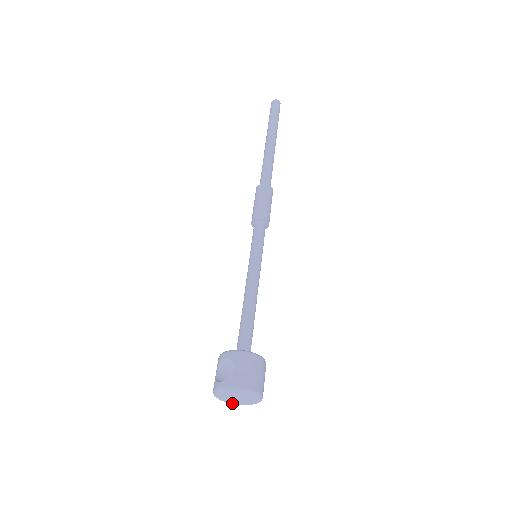
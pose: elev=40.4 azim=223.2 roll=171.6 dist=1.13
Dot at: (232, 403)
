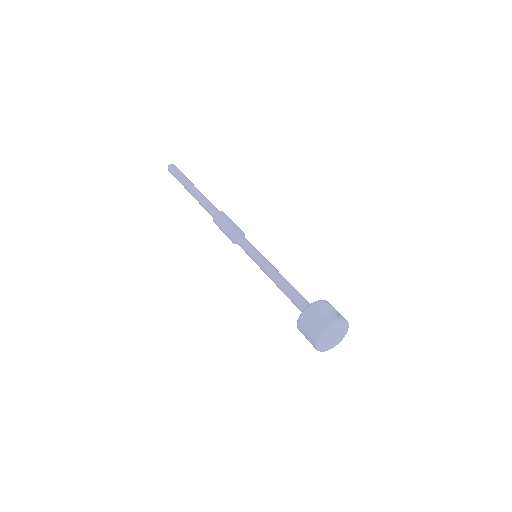
Dot at: (320, 346)
